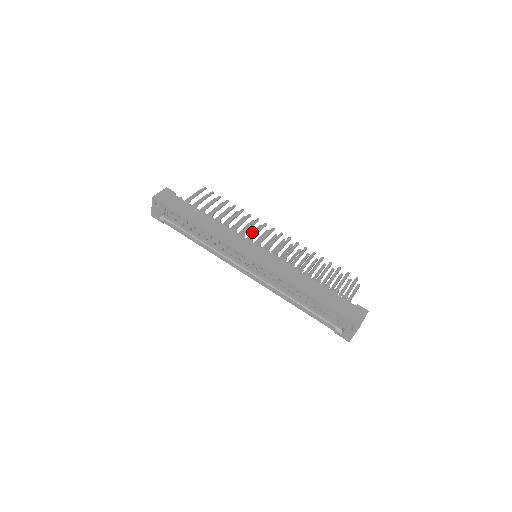
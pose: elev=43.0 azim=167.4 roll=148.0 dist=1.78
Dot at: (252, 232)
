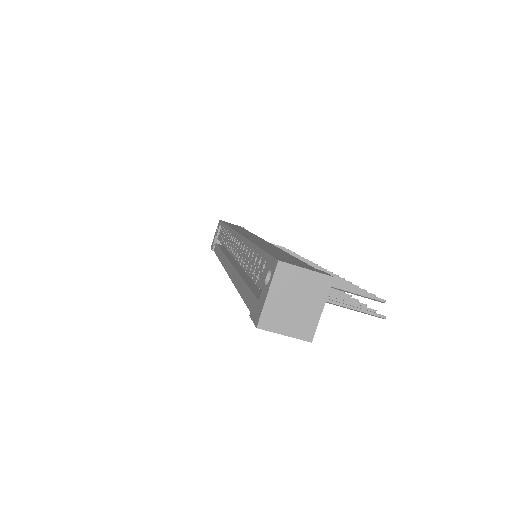
Dot at: occluded
